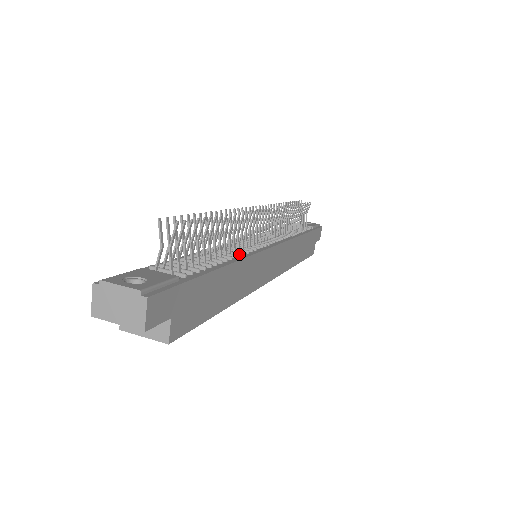
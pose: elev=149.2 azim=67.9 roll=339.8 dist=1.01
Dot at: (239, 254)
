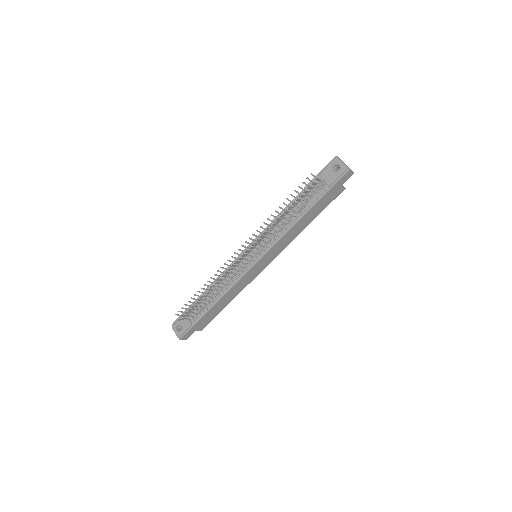
Dot at: (225, 290)
